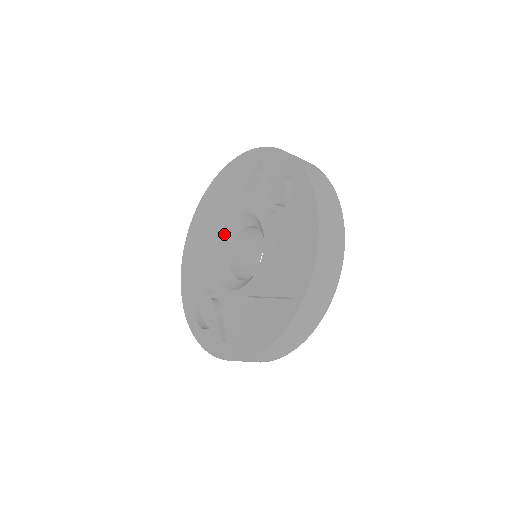
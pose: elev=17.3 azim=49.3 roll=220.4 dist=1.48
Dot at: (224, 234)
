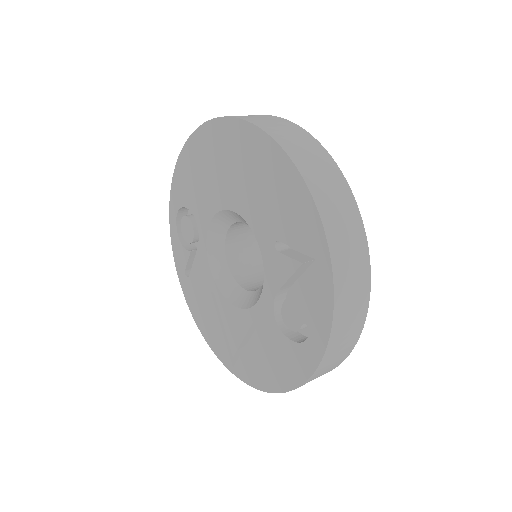
Dot at: (237, 215)
